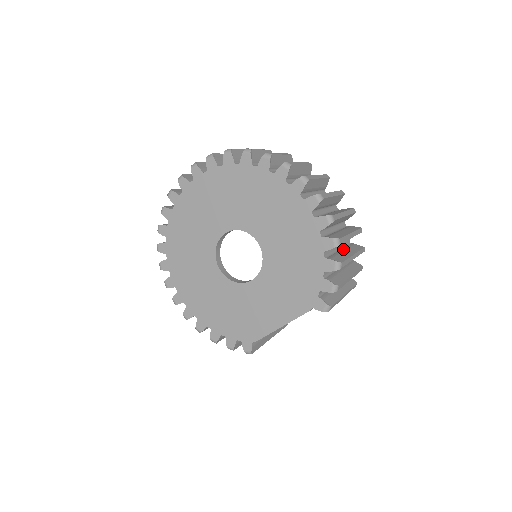
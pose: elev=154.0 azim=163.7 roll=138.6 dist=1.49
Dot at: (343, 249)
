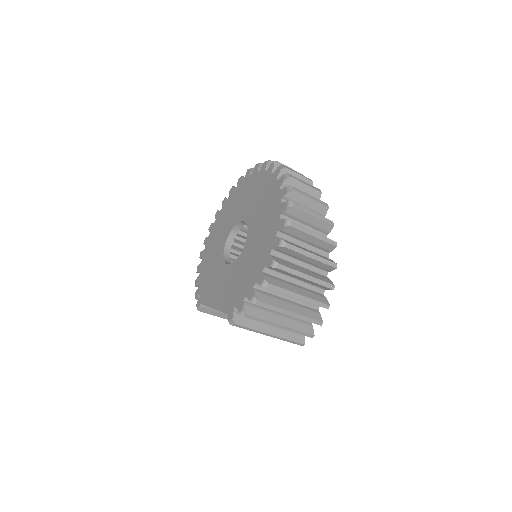
Dot at: (292, 302)
